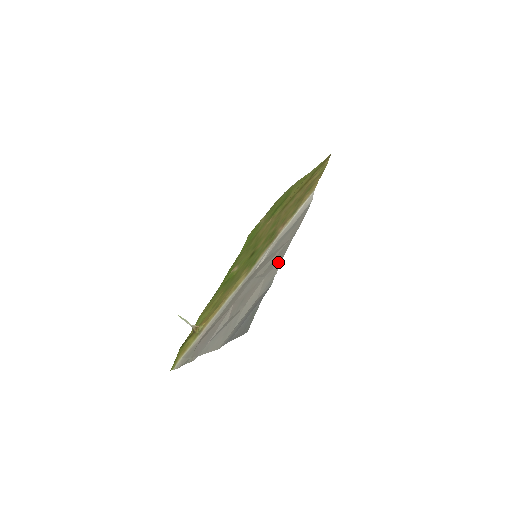
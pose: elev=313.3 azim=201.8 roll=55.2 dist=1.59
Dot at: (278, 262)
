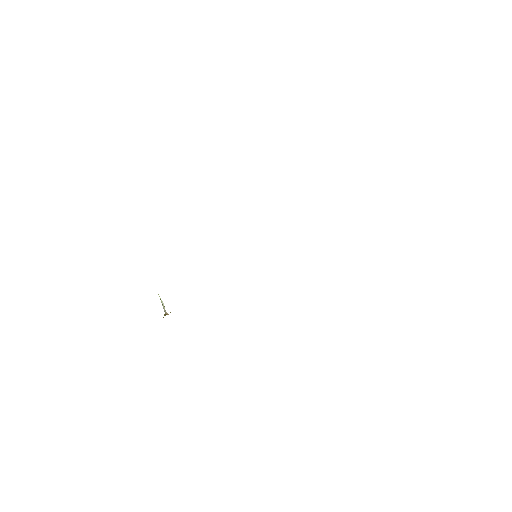
Dot at: occluded
